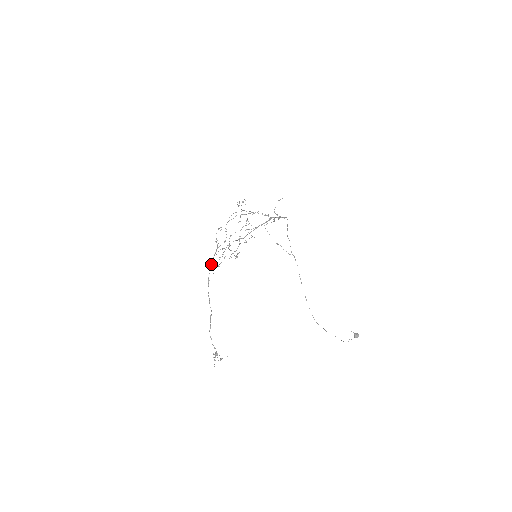
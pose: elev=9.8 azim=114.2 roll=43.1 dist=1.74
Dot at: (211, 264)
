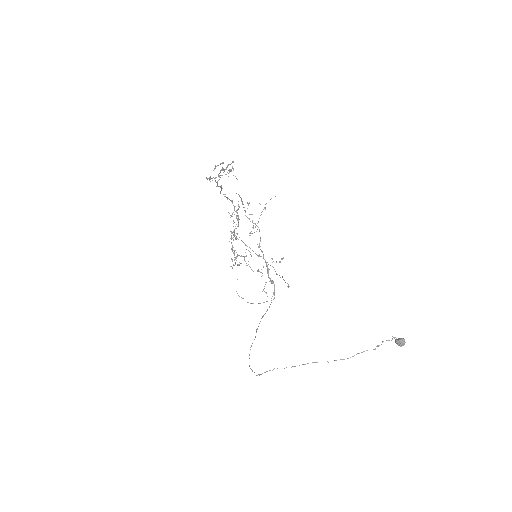
Dot at: occluded
